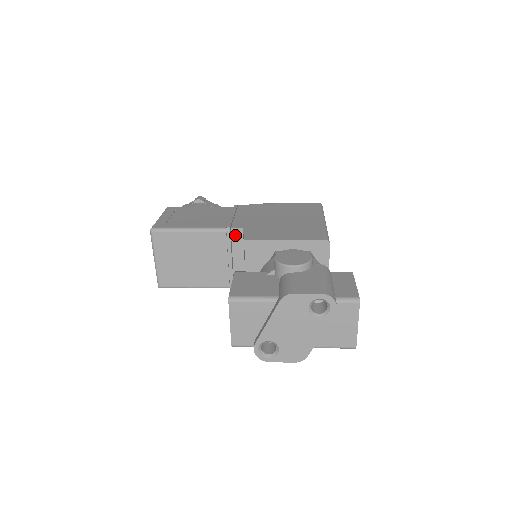
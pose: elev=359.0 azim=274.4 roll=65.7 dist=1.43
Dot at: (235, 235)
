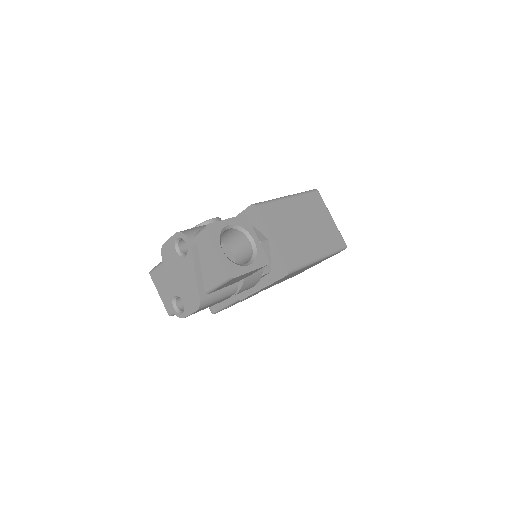
Dot at: occluded
